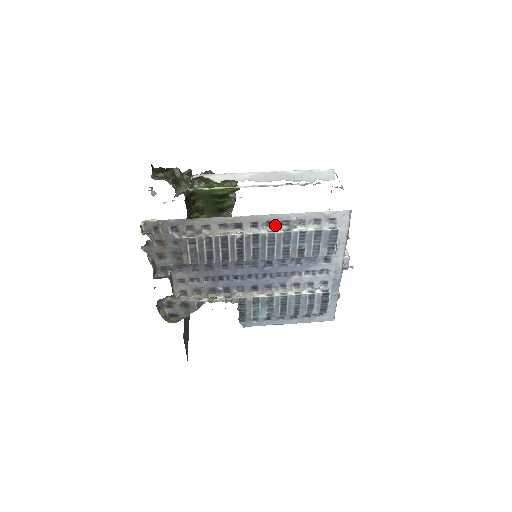
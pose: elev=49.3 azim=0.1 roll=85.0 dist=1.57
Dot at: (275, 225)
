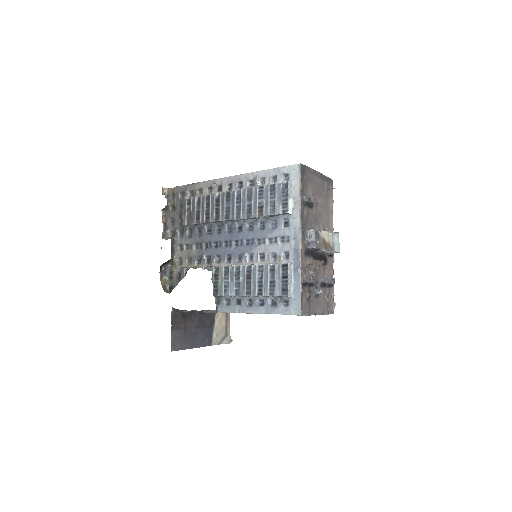
Dot at: (244, 185)
